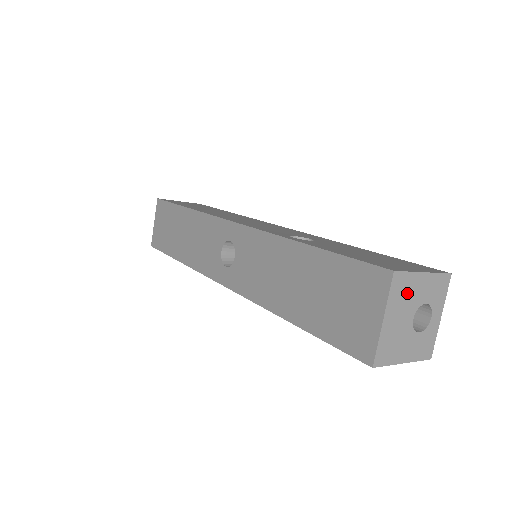
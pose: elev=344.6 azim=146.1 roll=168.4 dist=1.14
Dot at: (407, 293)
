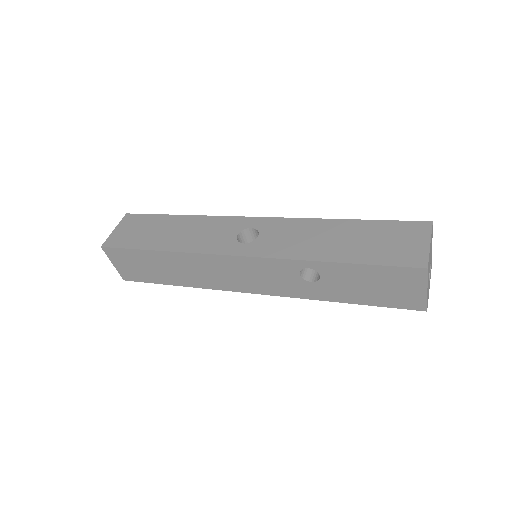
Dot at: (431, 245)
